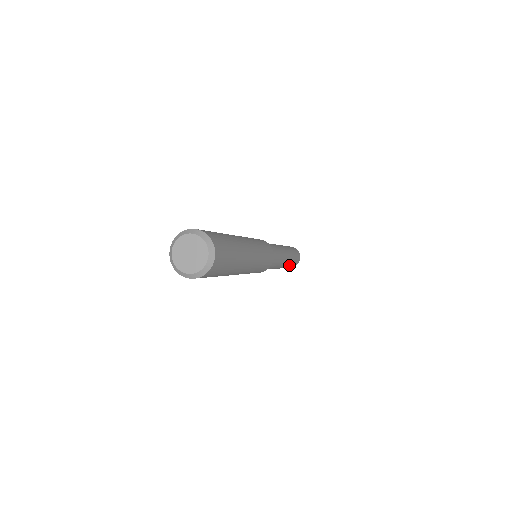
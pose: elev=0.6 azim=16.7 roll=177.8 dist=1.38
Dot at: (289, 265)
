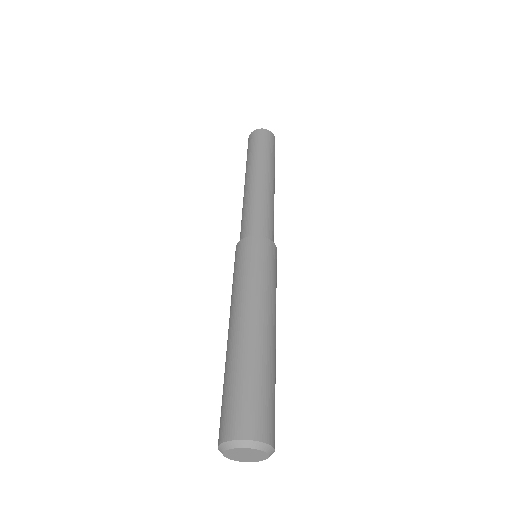
Dot at: occluded
